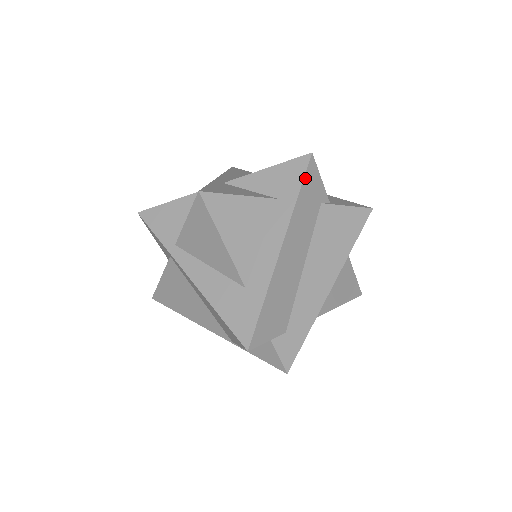
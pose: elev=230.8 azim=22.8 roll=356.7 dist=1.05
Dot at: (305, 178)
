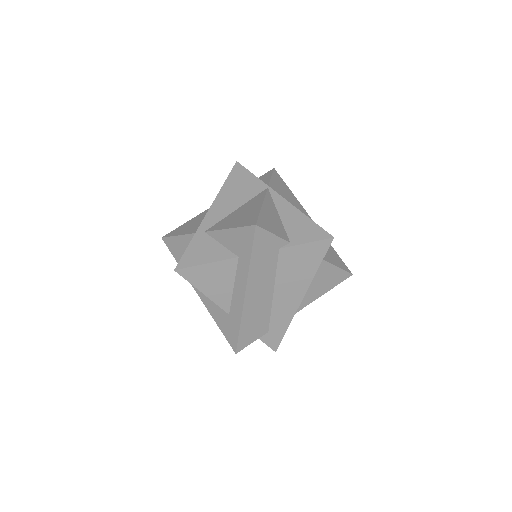
Dot at: (254, 245)
